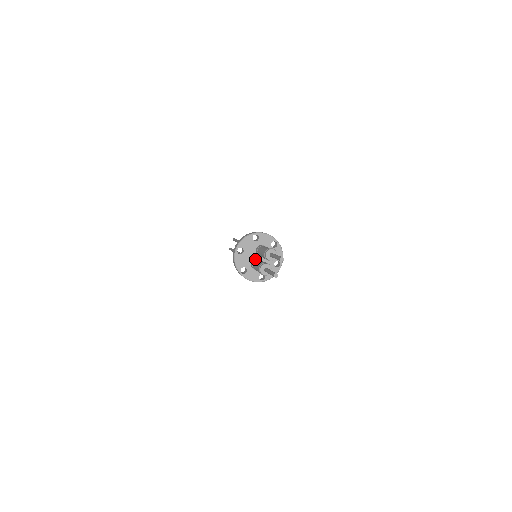
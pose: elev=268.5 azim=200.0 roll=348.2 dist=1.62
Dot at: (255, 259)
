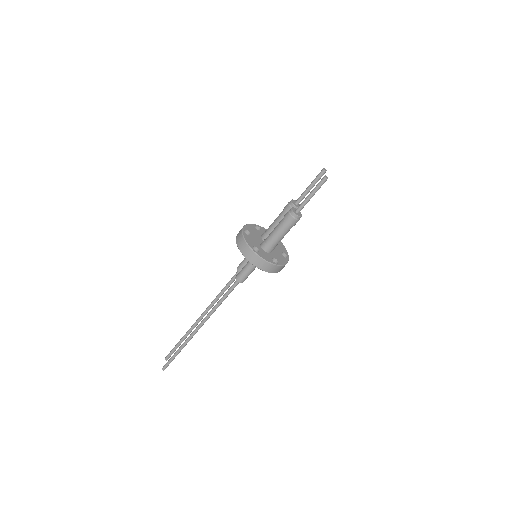
Dot at: (266, 238)
